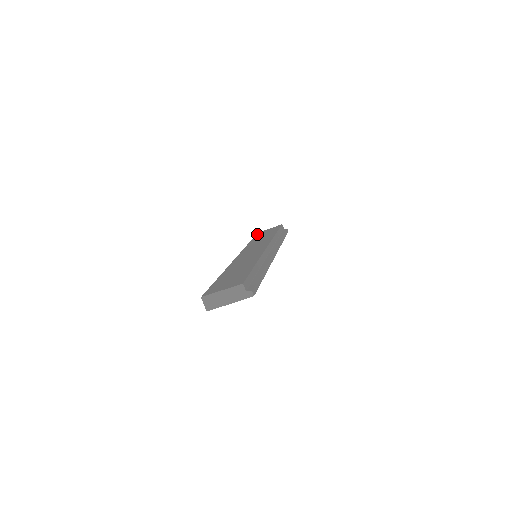
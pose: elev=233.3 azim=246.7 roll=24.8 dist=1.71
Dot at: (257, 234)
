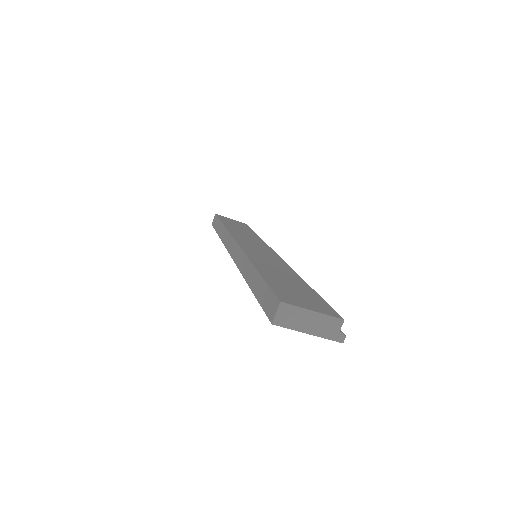
Dot at: (219, 216)
